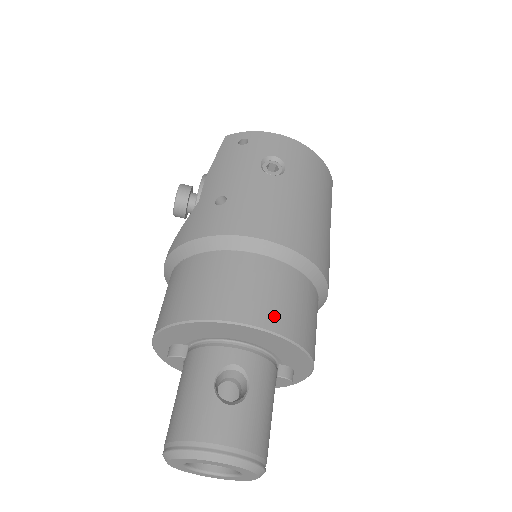
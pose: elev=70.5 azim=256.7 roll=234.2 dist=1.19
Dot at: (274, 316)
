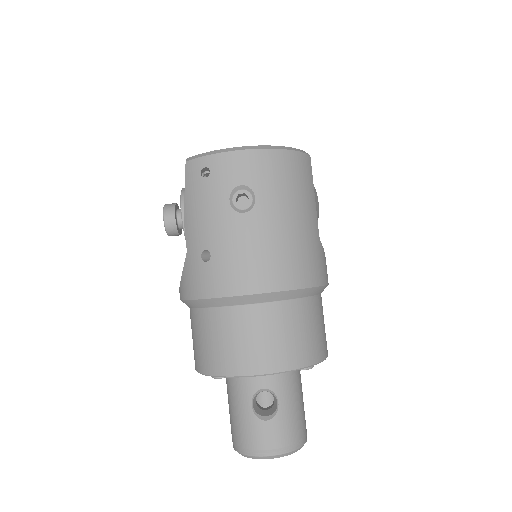
Dot at: (282, 358)
